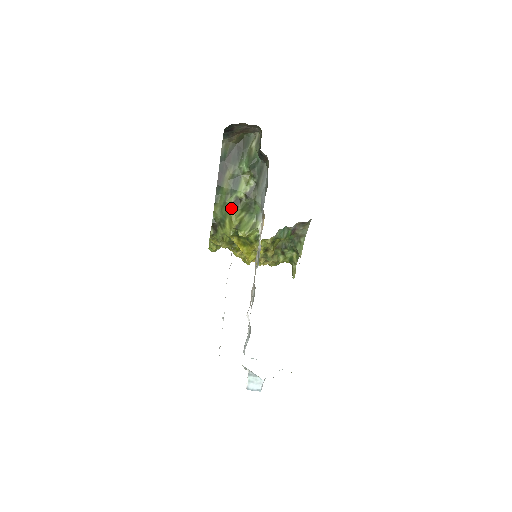
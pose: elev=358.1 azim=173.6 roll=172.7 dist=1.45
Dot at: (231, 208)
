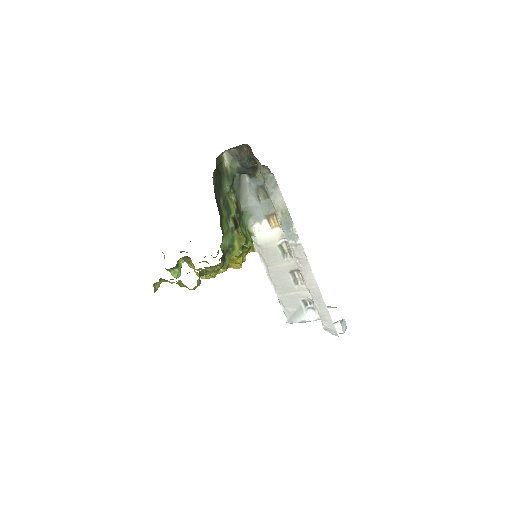
Dot at: (235, 230)
